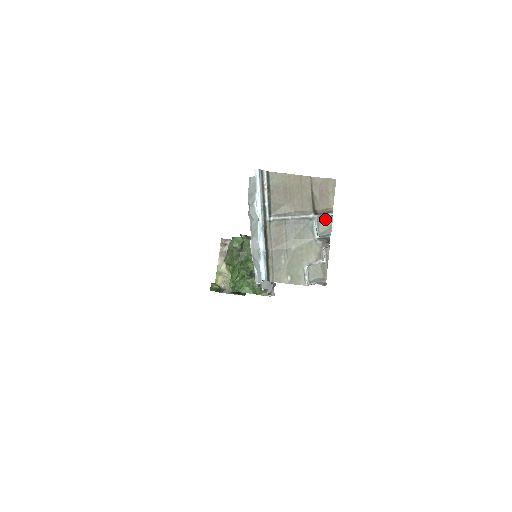
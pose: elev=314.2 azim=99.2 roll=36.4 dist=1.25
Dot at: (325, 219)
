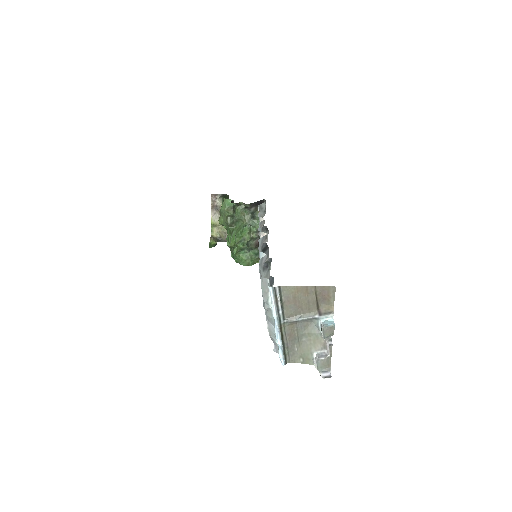
Dot at: (329, 329)
